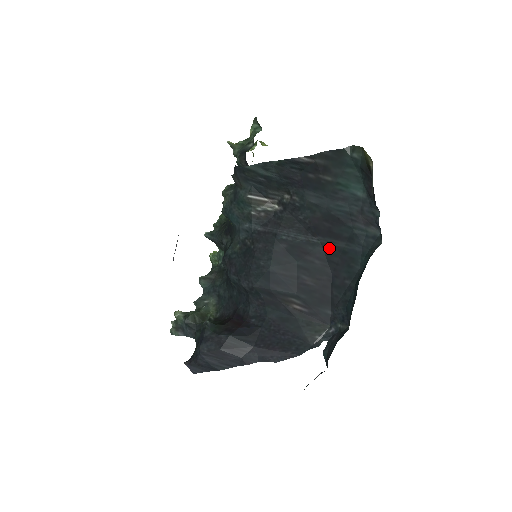
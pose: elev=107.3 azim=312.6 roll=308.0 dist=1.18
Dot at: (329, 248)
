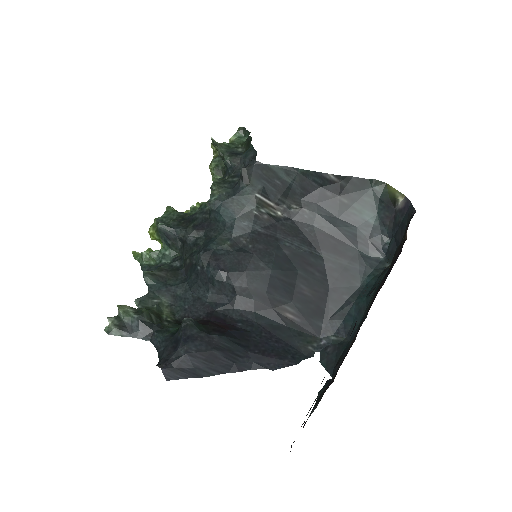
Dot at: (331, 263)
